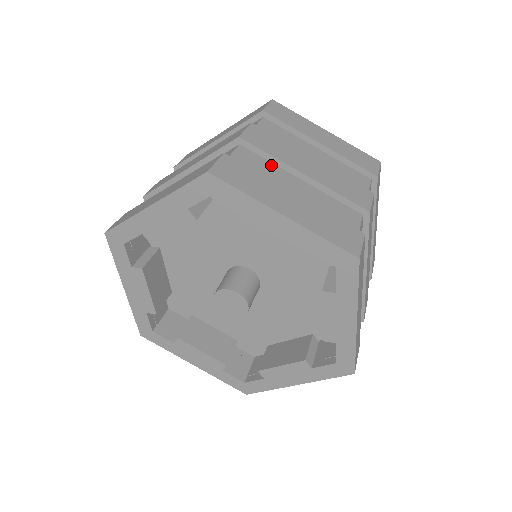
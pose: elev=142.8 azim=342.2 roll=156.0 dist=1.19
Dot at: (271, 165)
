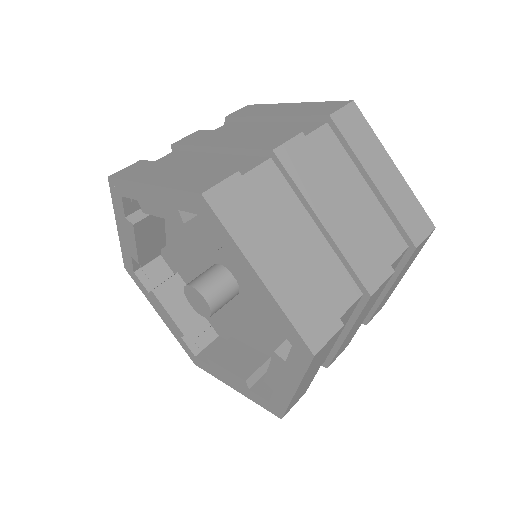
Dot at: (193, 154)
